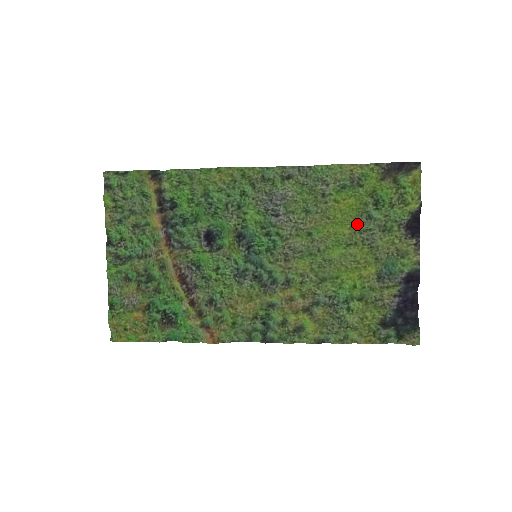
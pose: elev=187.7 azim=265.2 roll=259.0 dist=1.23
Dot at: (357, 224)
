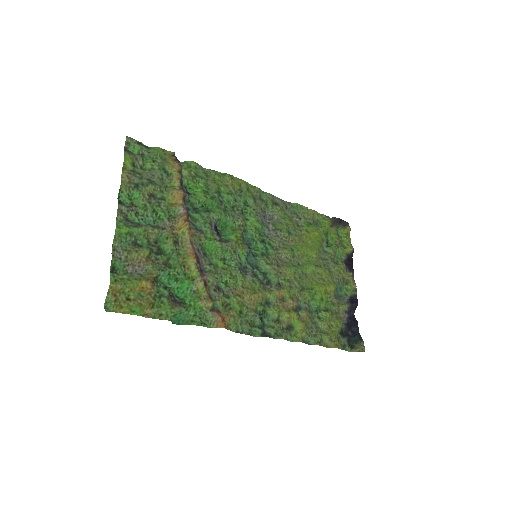
Dot at: (319, 252)
